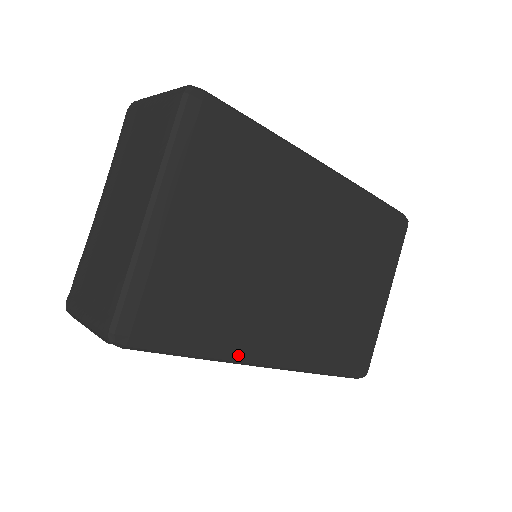
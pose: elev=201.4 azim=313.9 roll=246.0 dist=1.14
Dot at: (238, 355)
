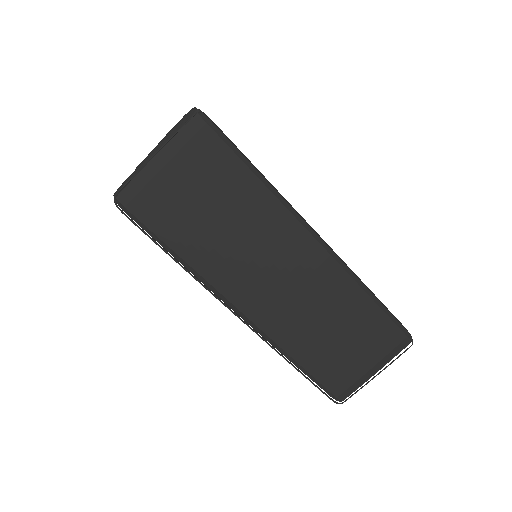
Dot at: (290, 205)
